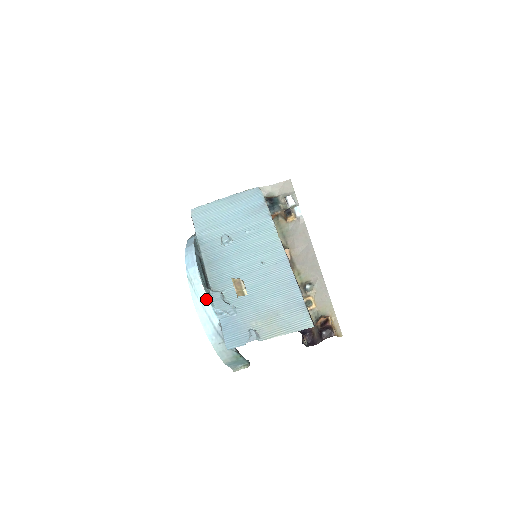
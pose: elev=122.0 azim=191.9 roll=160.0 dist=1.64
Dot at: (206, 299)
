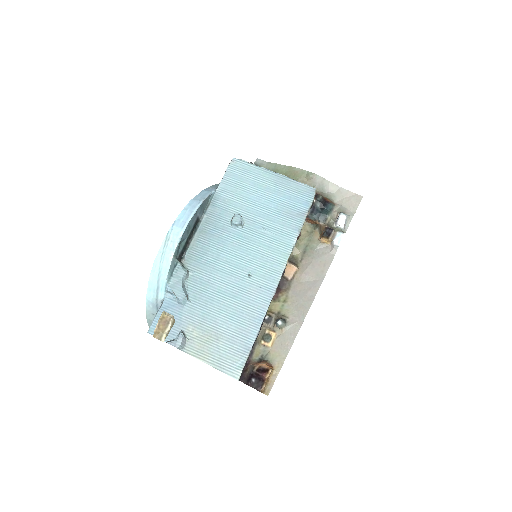
Dot at: (166, 270)
